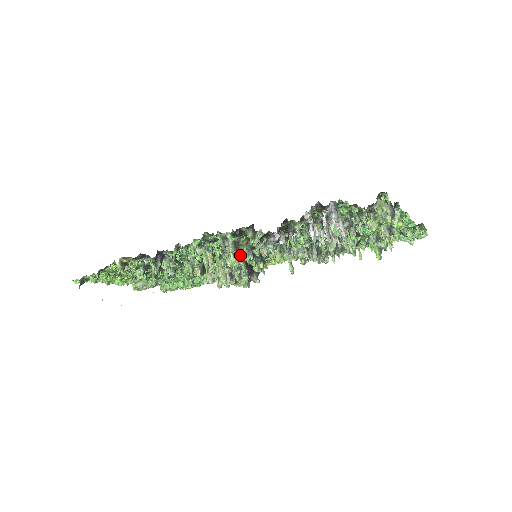
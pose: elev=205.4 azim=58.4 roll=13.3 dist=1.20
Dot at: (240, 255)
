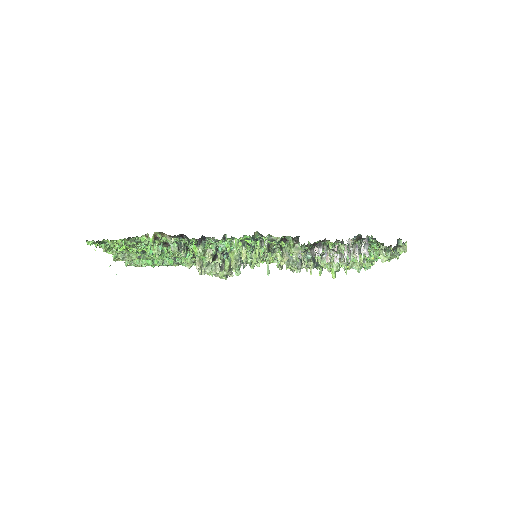
Dot at: (259, 254)
